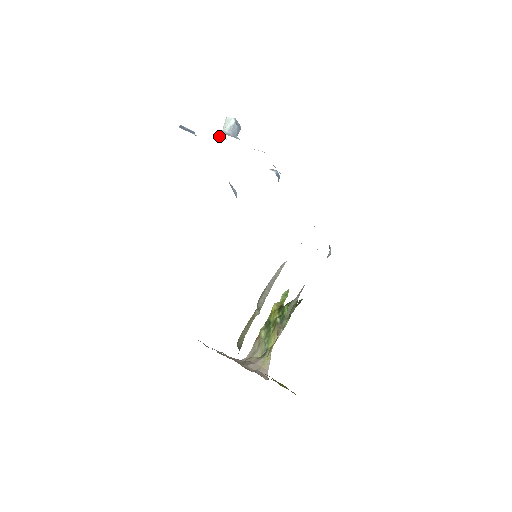
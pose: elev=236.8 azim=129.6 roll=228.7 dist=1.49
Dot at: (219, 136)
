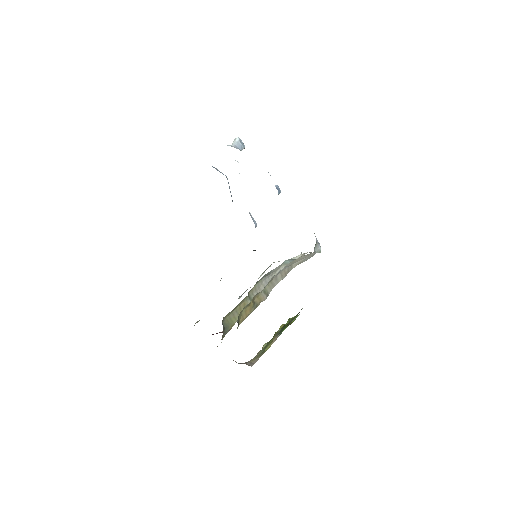
Dot at: occluded
